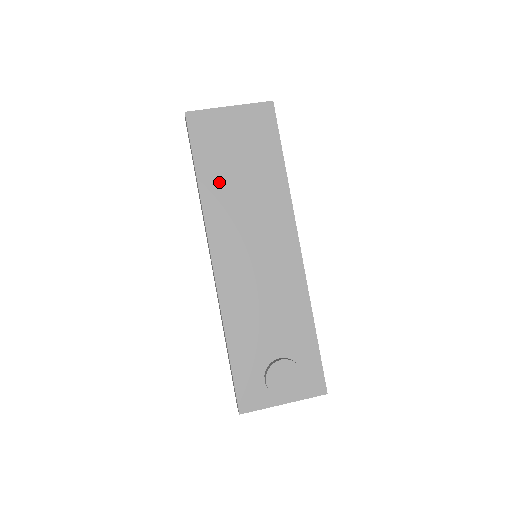
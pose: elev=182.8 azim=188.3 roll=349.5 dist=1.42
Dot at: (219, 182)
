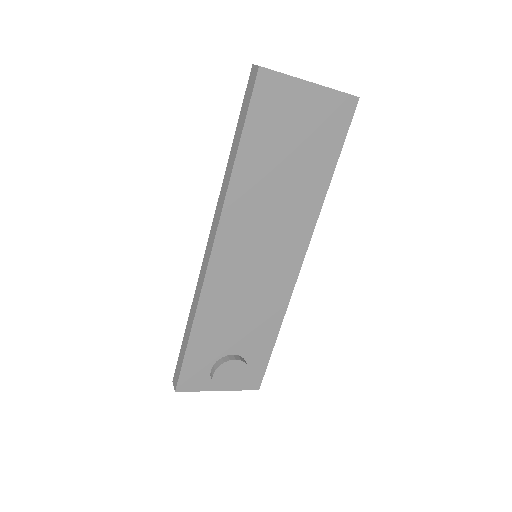
Dot at: (258, 170)
